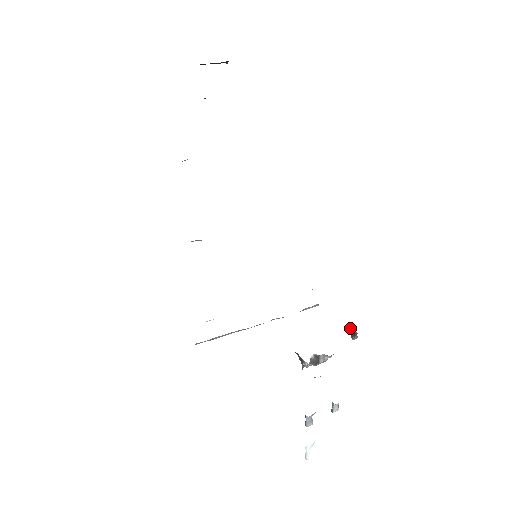
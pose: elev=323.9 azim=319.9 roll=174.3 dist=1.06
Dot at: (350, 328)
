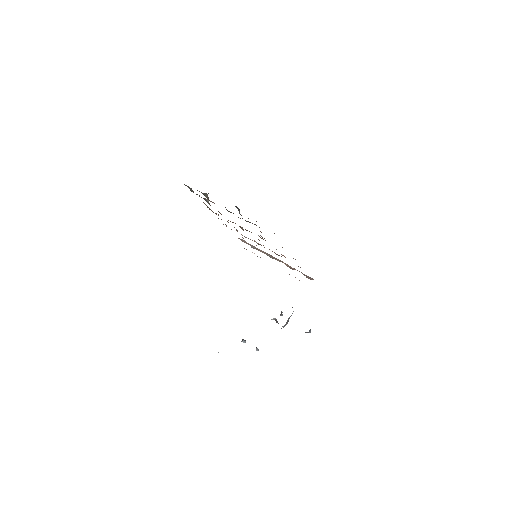
Dot at: occluded
